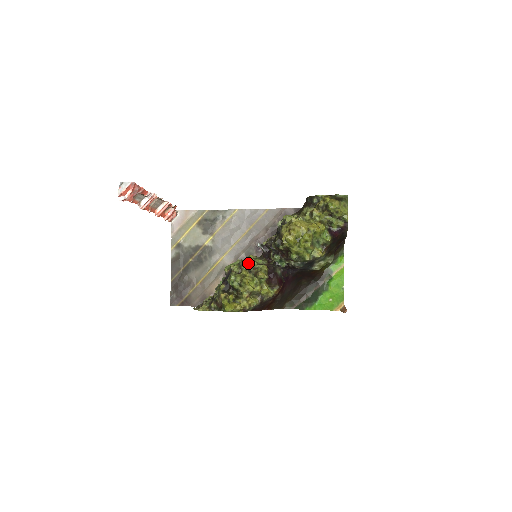
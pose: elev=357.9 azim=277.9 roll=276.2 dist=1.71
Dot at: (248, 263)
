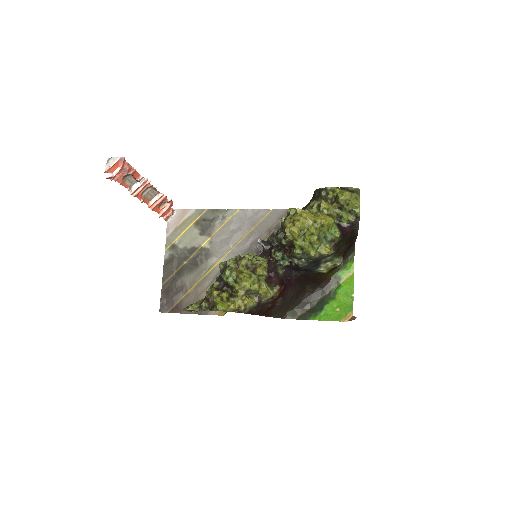
Dot at: (246, 258)
